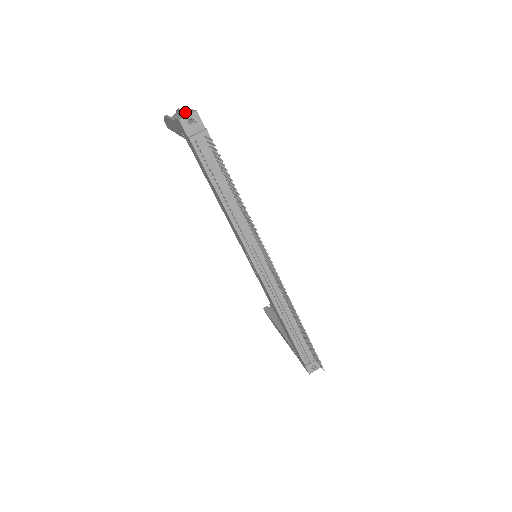
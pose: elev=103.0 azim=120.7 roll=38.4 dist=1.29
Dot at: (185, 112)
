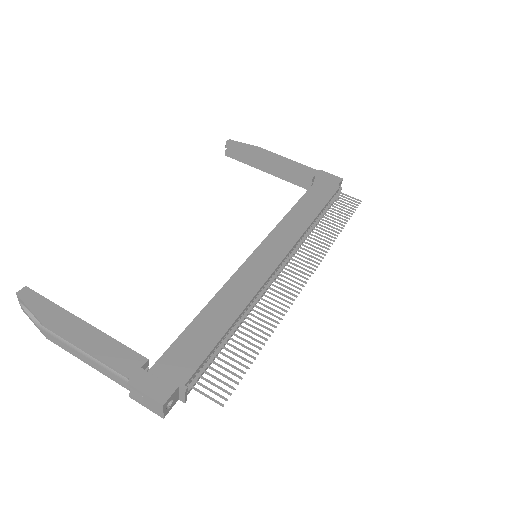
Dot at: occluded
